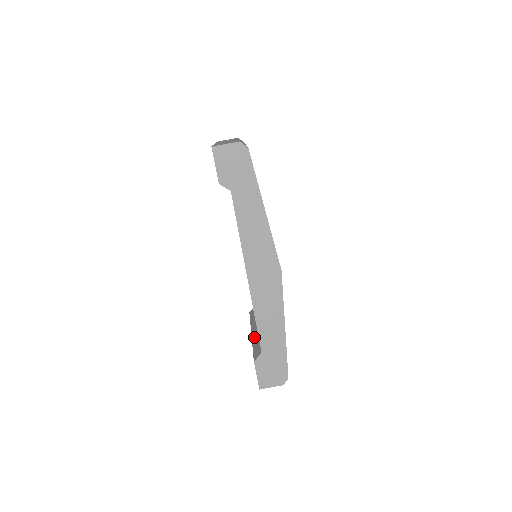
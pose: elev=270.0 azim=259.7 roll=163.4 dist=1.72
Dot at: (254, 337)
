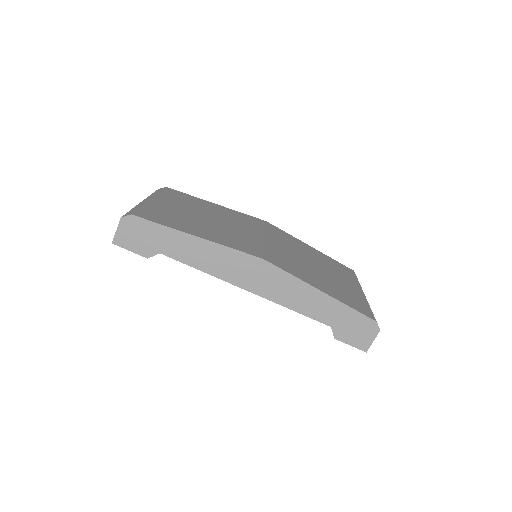
Dot at: occluded
